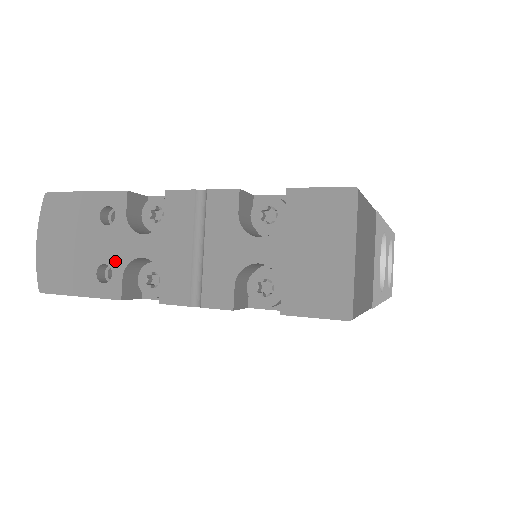
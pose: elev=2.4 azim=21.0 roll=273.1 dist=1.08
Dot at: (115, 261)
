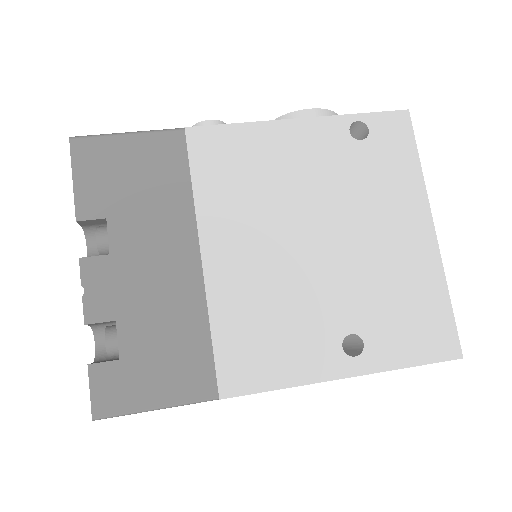
Dot at: occluded
